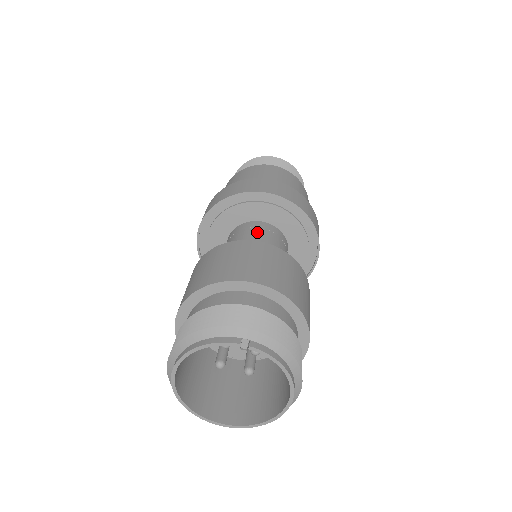
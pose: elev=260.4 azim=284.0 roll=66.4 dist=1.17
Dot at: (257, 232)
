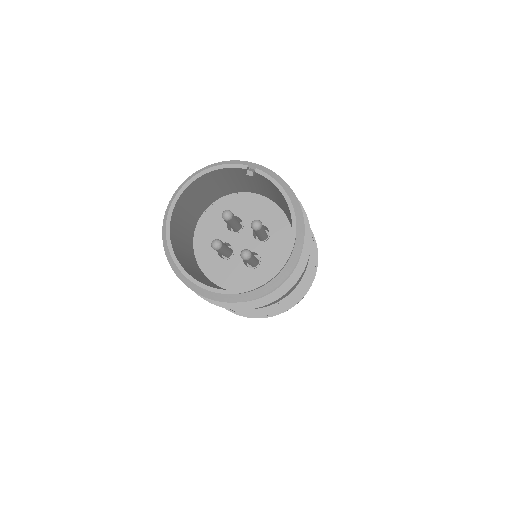
Dot at: occluded
